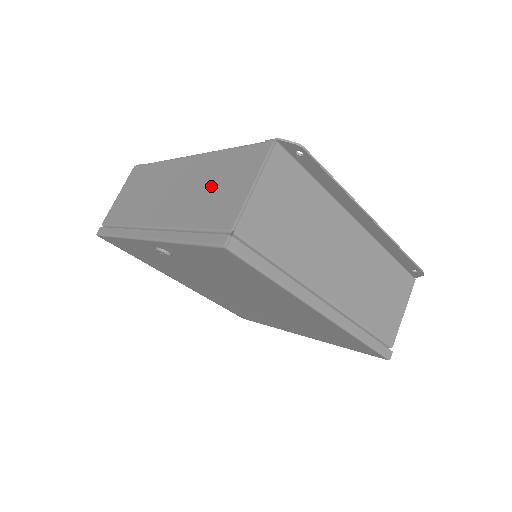
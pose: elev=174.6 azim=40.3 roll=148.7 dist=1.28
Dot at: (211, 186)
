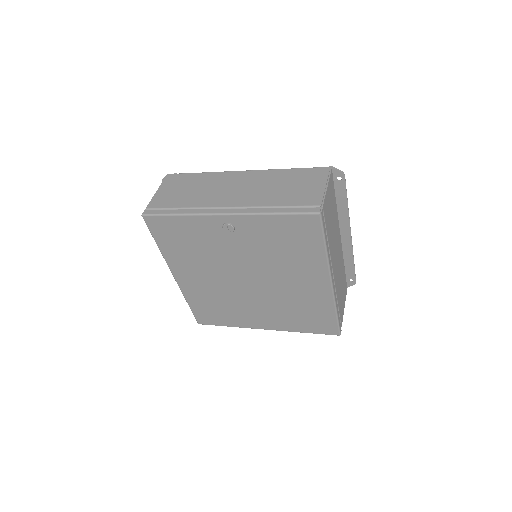
Dot at: (284, 186)
